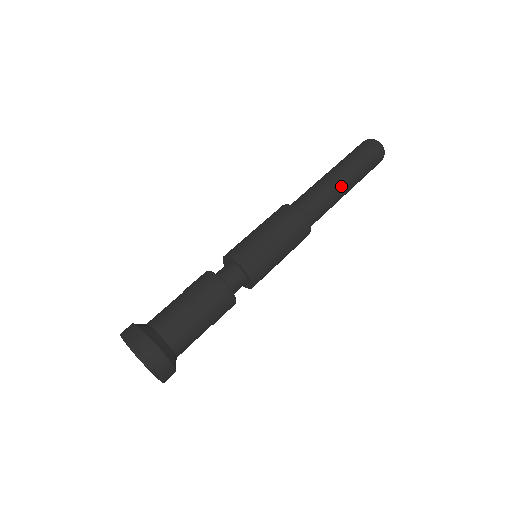
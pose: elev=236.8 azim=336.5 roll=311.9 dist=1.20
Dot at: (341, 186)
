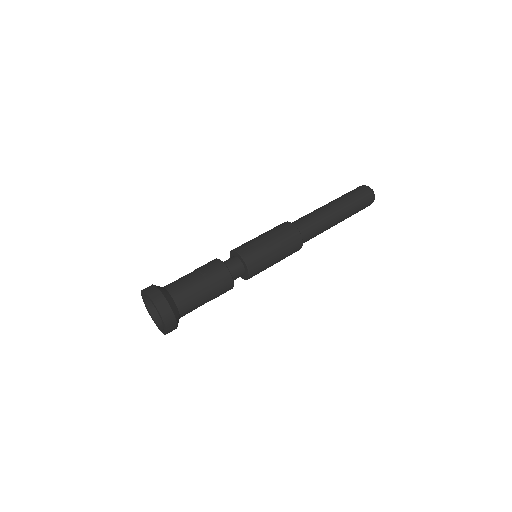
Dot at: (335, 221)
